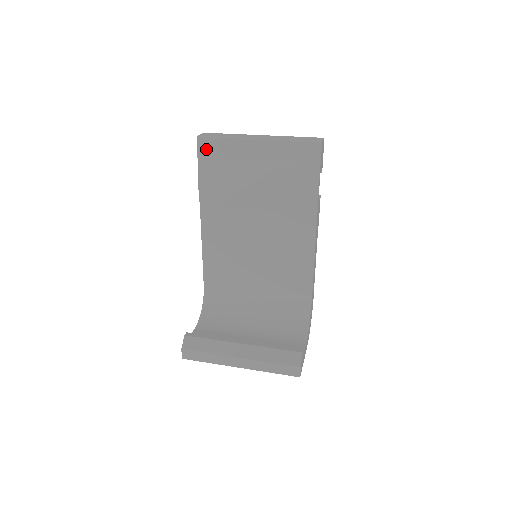
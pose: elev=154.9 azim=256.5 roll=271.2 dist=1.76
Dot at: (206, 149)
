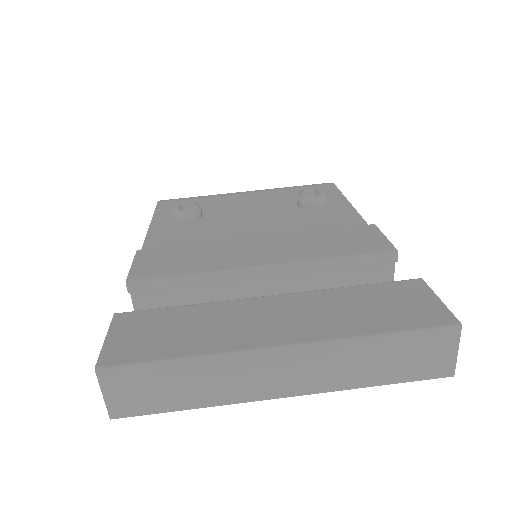
Dot at: occluded
